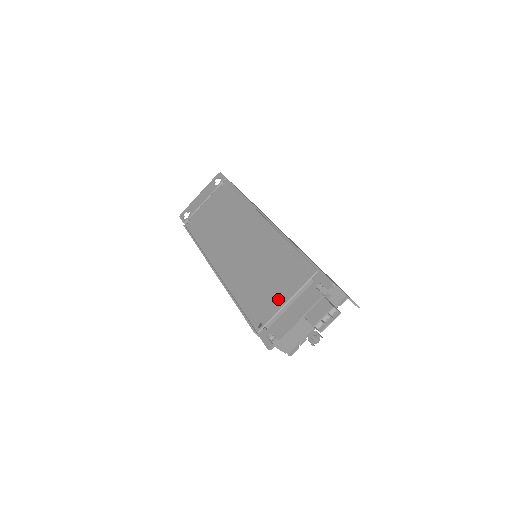
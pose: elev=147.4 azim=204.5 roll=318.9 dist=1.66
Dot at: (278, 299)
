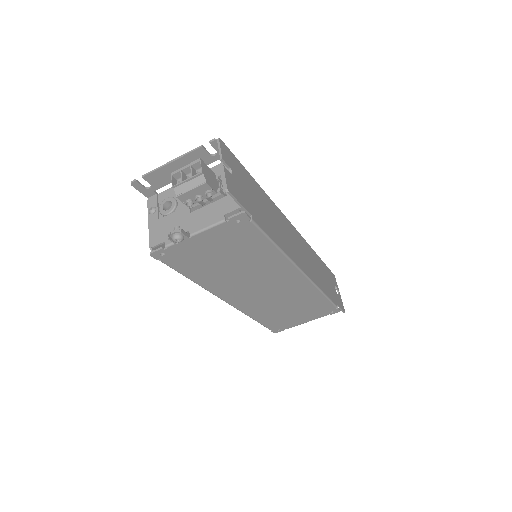
Dot at: occluded
